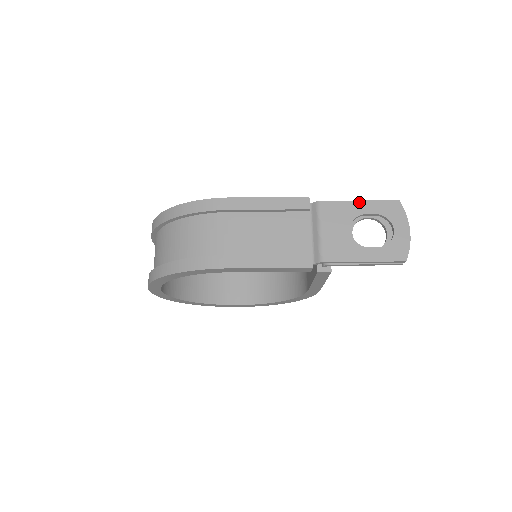
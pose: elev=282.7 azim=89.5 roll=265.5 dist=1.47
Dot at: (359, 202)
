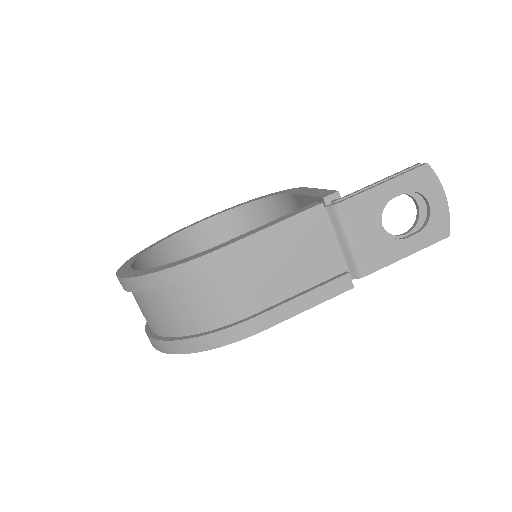
Dot at: (383, 185)
